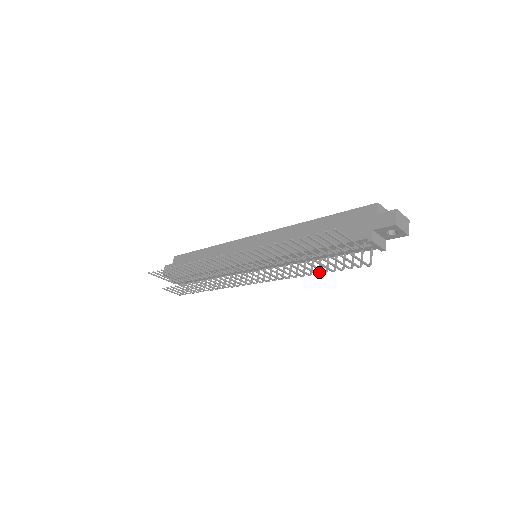
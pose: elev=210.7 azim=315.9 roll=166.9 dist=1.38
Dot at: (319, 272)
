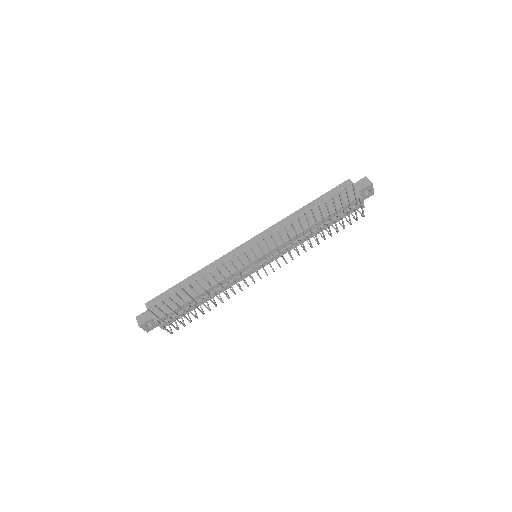
Dot at: (325, 239)
